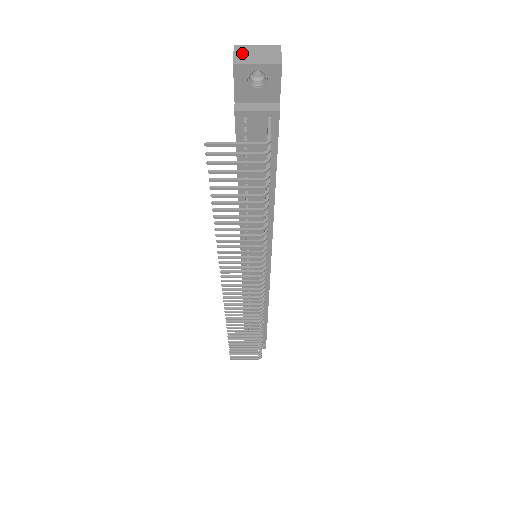
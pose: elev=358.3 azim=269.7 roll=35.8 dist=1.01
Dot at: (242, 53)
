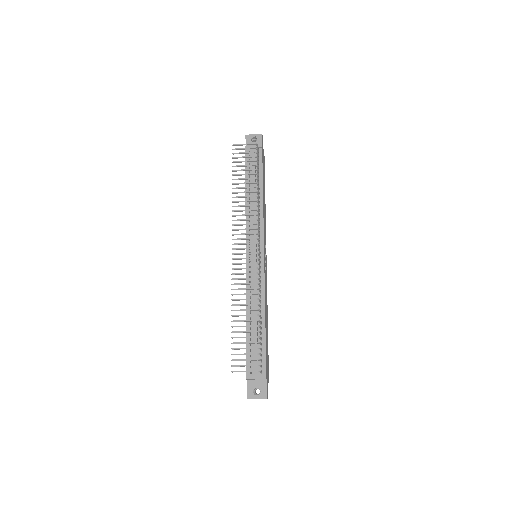
Dot at: occluded
